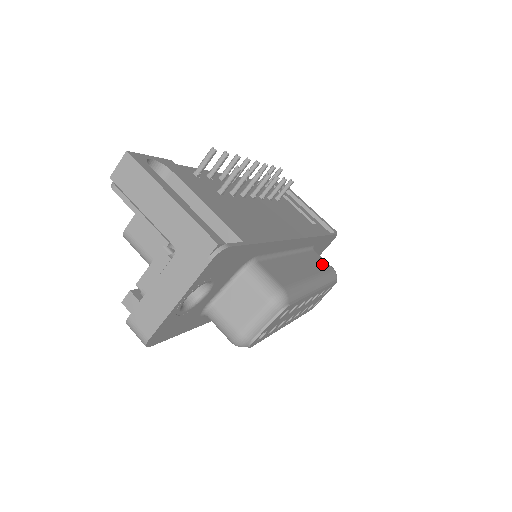
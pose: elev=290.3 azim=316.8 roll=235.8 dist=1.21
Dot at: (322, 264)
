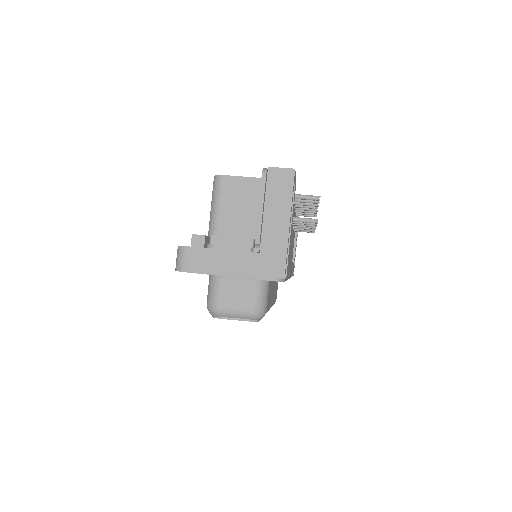
Dot at: (276, 293)
